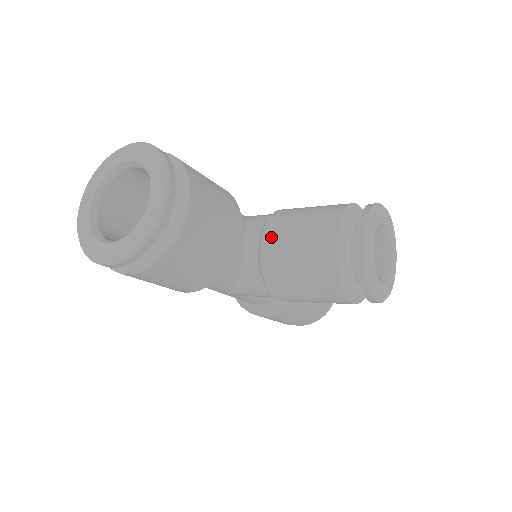
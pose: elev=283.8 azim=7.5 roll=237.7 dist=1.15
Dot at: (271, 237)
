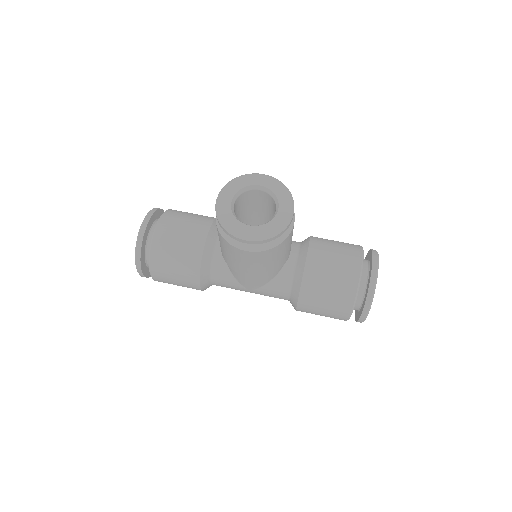
Dot at: occluded
